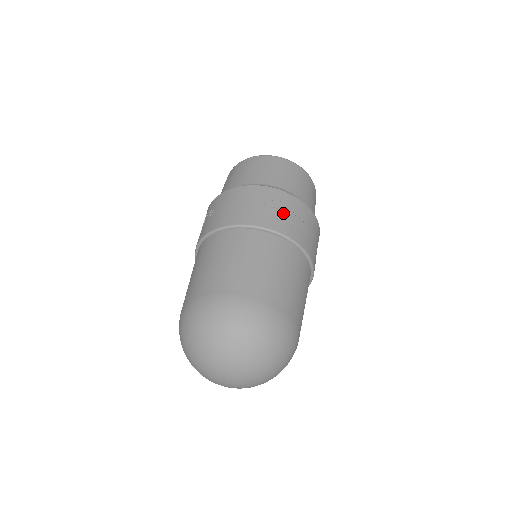
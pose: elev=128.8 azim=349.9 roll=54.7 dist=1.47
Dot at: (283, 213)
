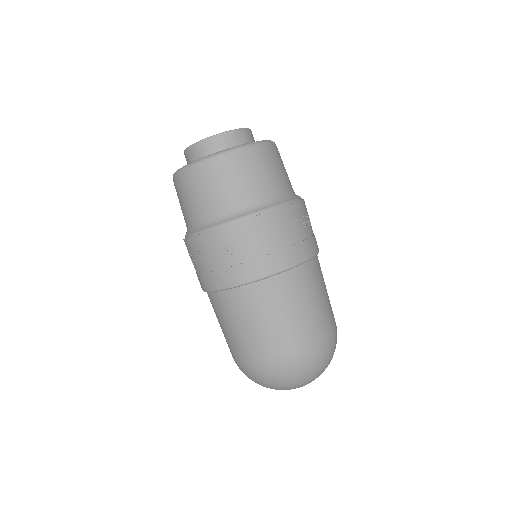
Dot at: (306, 231)
